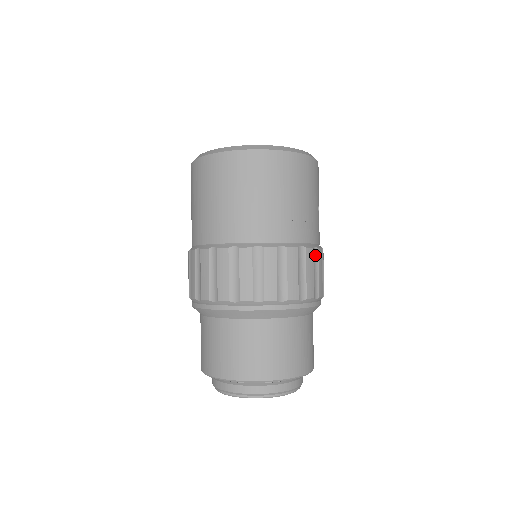
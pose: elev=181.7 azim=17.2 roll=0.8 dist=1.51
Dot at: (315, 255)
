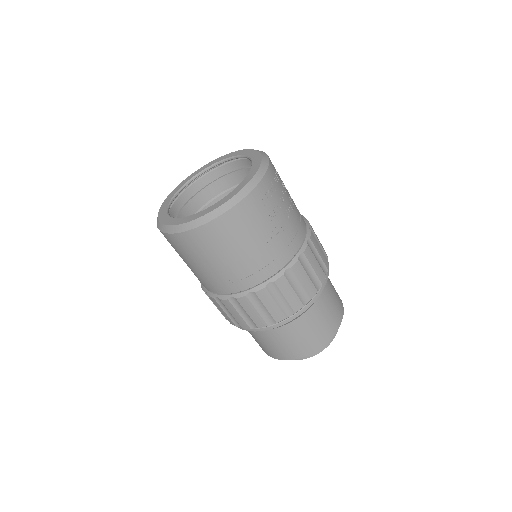
Dot at: (273, 288)
